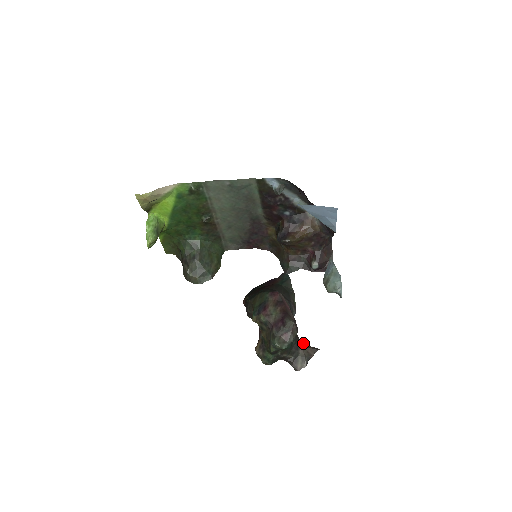
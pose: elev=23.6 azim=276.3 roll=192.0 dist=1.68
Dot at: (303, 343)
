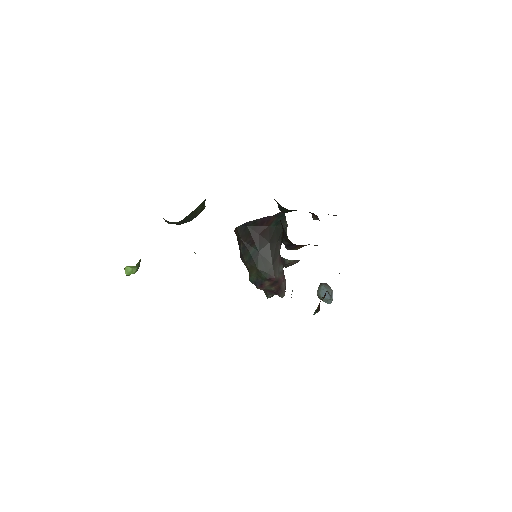
Dot at: (287, 264)
